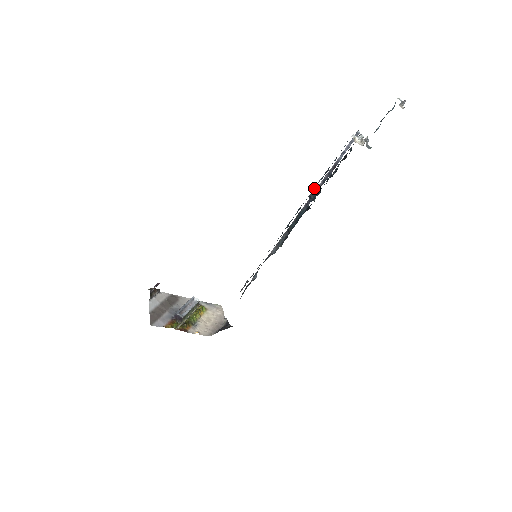
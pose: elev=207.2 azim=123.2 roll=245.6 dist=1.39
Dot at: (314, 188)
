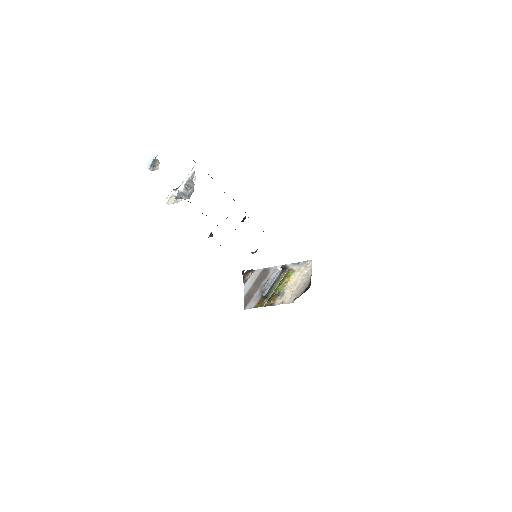
Dot at: occluded
